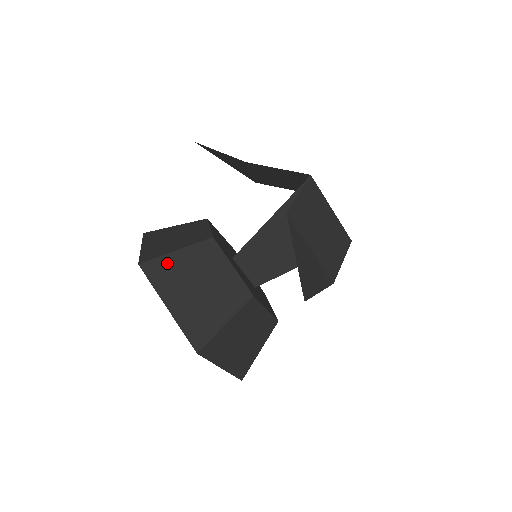
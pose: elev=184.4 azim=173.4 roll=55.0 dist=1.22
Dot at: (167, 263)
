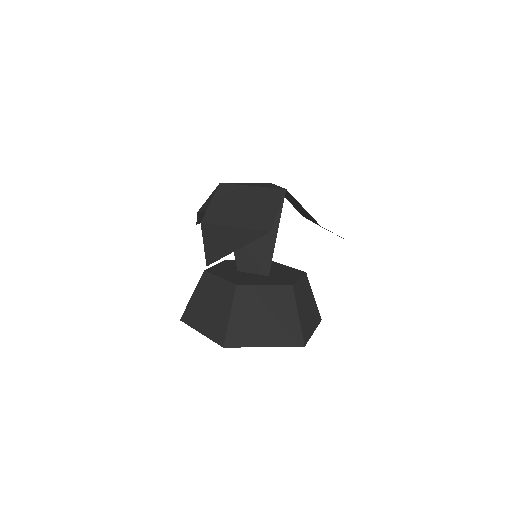
Dot at: (191, 307)
